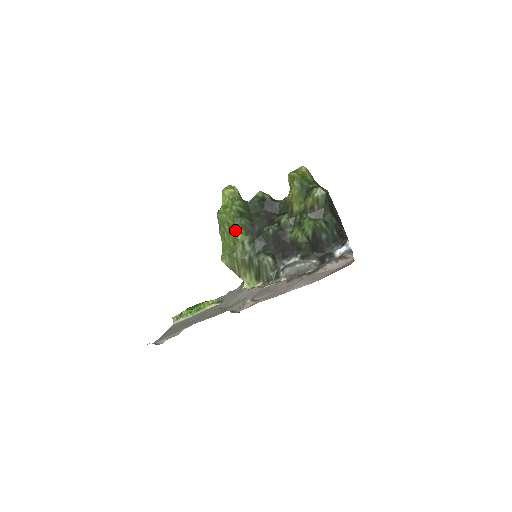
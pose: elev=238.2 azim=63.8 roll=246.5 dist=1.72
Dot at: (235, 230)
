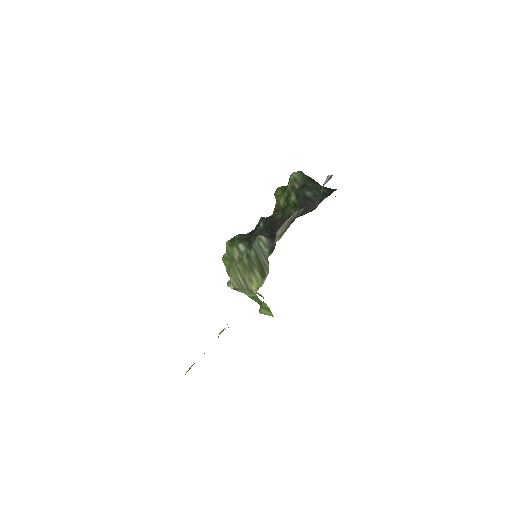
Dot at: (232, 248)
